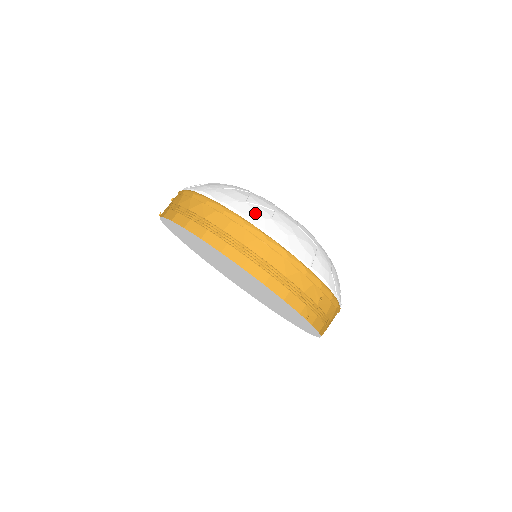
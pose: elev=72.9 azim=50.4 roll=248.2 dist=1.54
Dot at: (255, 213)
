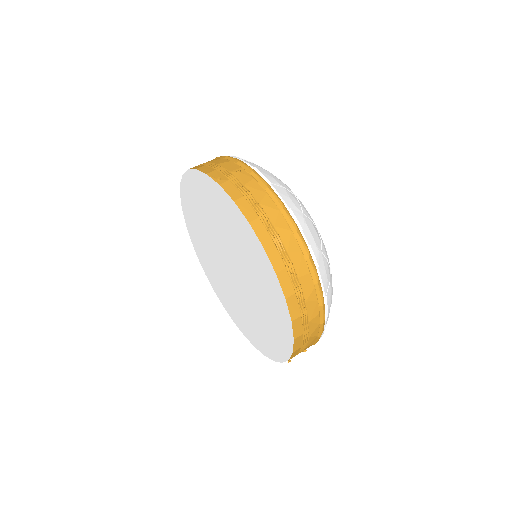
Dot at: (325, 271)
